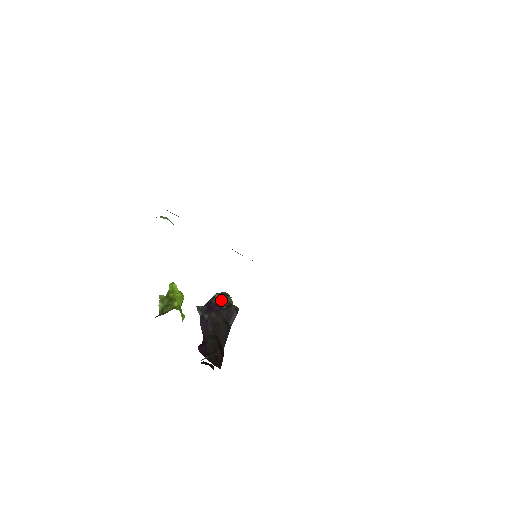
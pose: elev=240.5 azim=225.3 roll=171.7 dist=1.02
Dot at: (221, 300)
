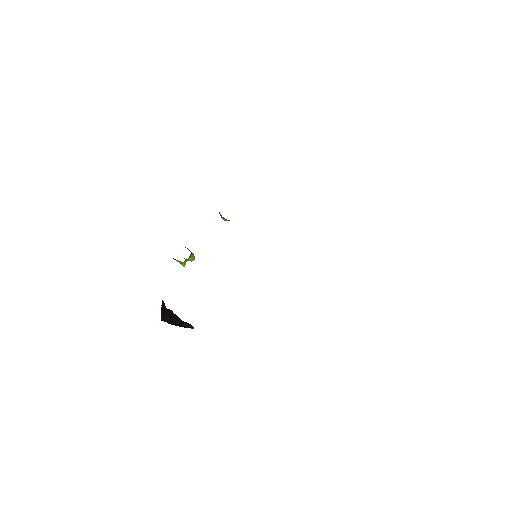
Dot at: occluded
